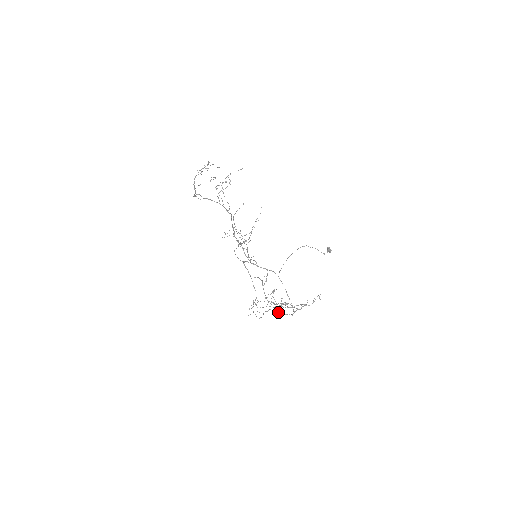
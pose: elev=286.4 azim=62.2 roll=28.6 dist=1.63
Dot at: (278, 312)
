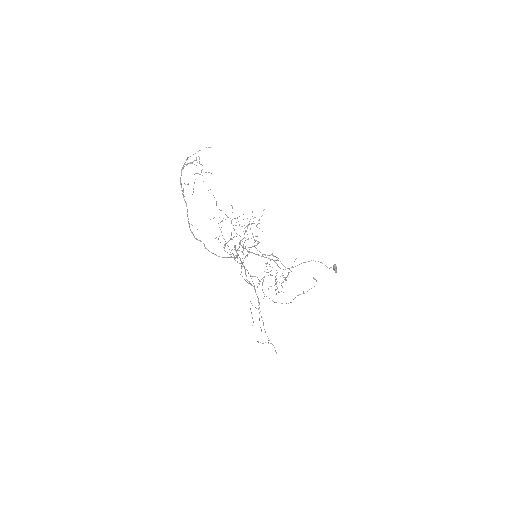
Dot at: occluded
